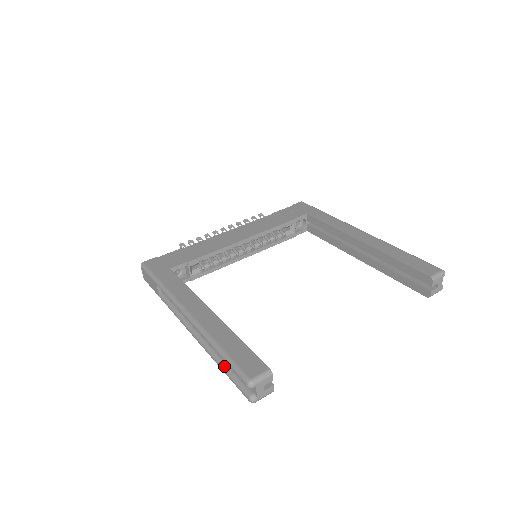
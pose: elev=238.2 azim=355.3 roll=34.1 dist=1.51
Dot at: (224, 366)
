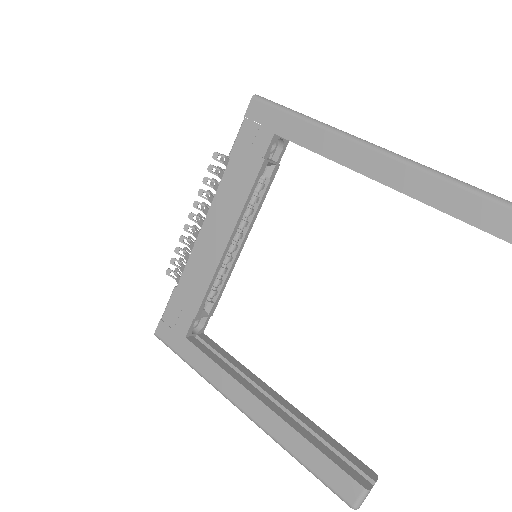
Dot at: occluded
